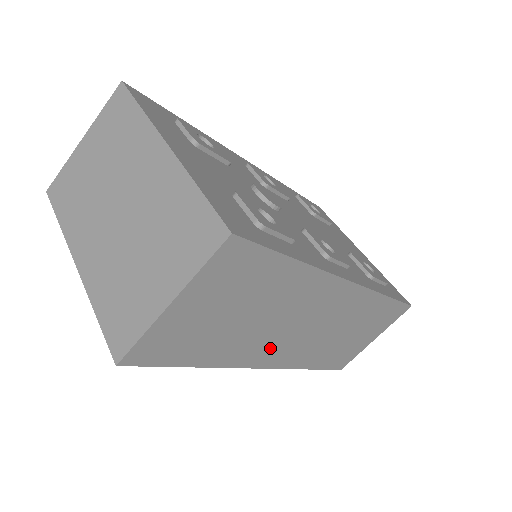
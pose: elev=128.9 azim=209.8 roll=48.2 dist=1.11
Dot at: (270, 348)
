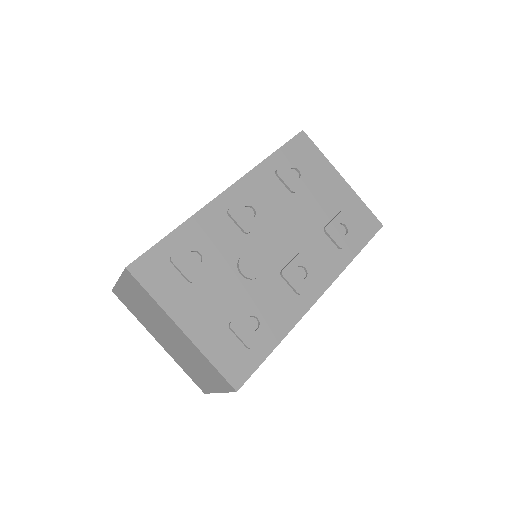
Dot at: occluded
